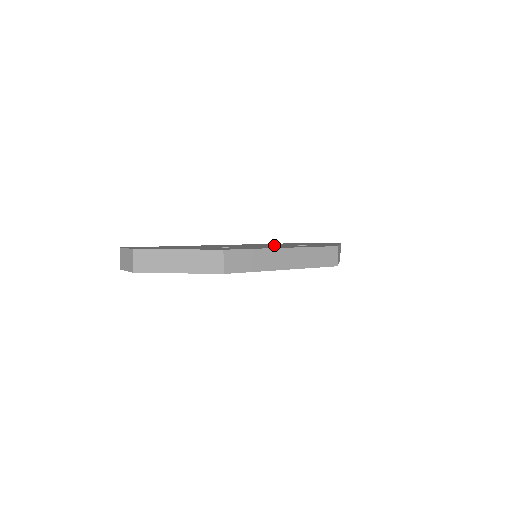
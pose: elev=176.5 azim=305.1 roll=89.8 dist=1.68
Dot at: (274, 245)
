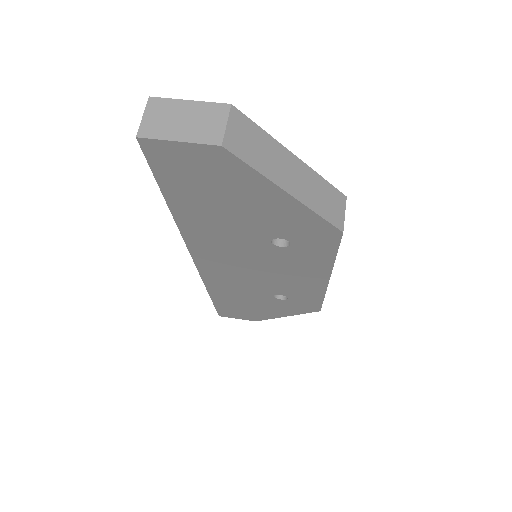
Dot at: occluded
